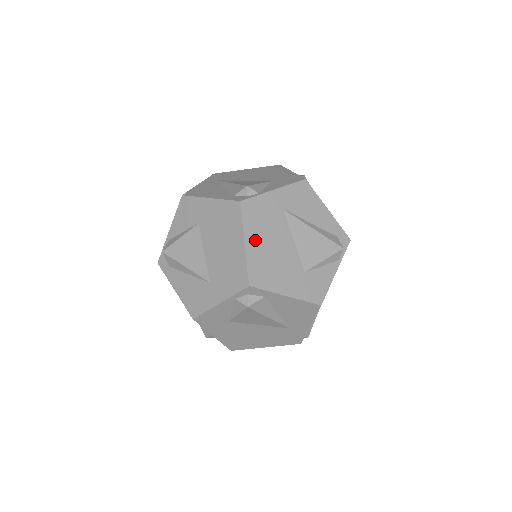
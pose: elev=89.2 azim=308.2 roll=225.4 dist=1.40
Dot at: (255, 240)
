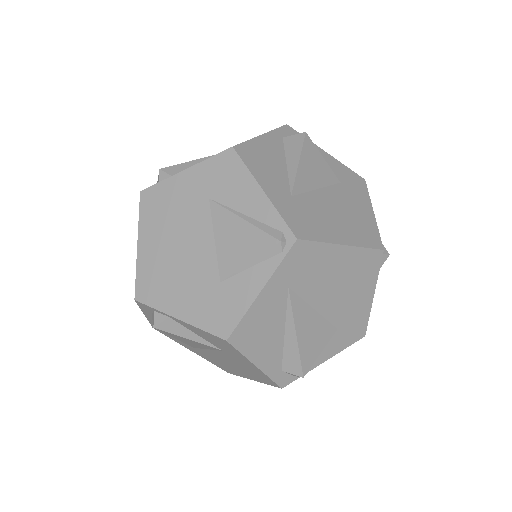
Dot at: occluded
